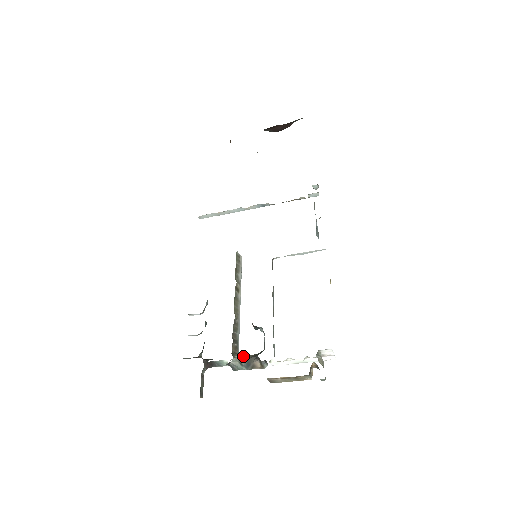
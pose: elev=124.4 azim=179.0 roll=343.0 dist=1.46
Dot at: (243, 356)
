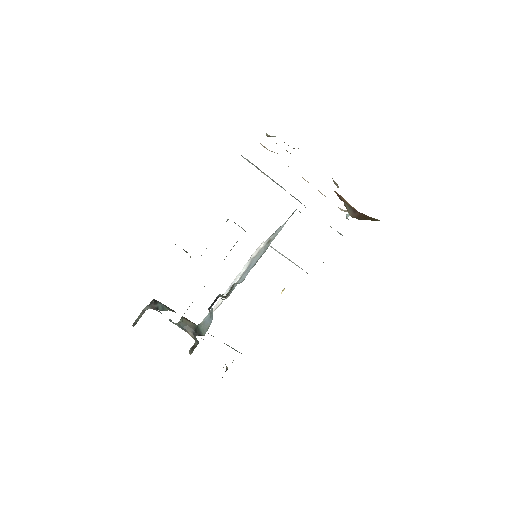
Dot at: (185, 320)
